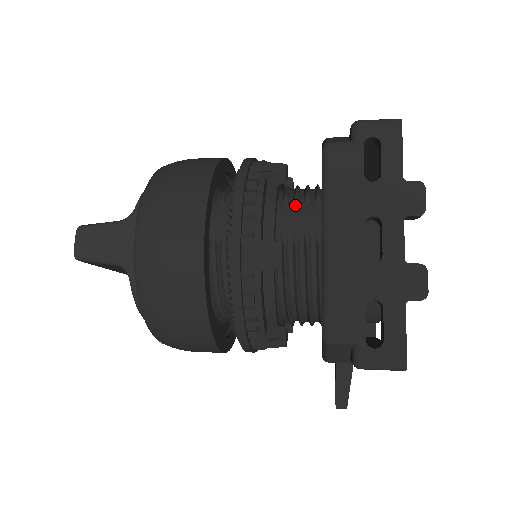
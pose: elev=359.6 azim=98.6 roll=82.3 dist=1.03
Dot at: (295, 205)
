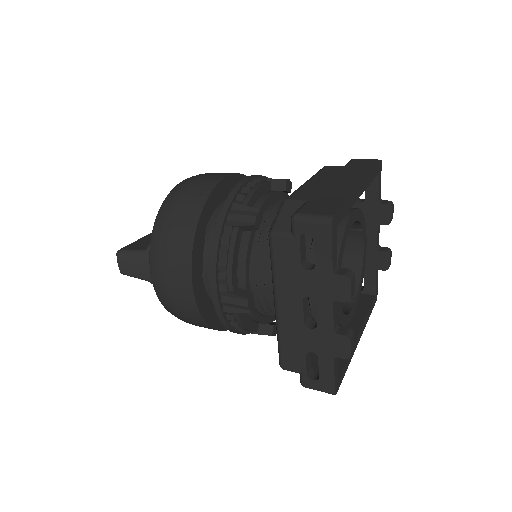
Dot at: (267, 248)
